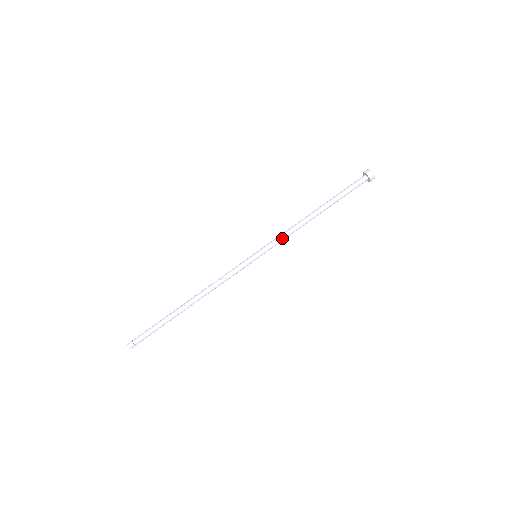
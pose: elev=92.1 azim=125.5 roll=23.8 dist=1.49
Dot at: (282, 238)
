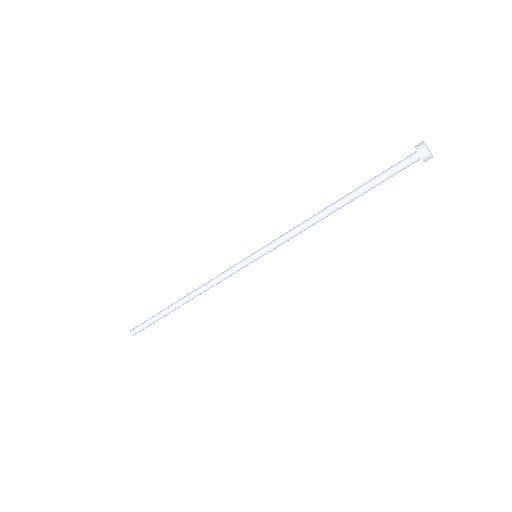
Dot at: occluded
